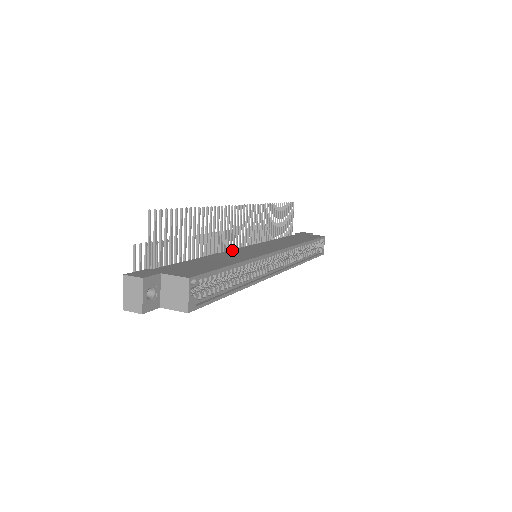
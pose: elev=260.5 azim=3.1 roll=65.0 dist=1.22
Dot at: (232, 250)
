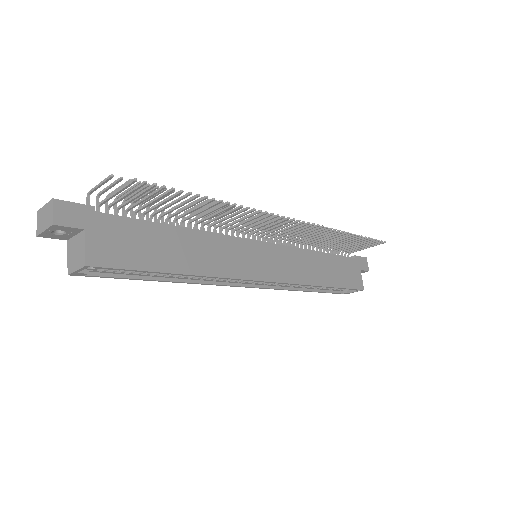
Dot at: (232, 238)
